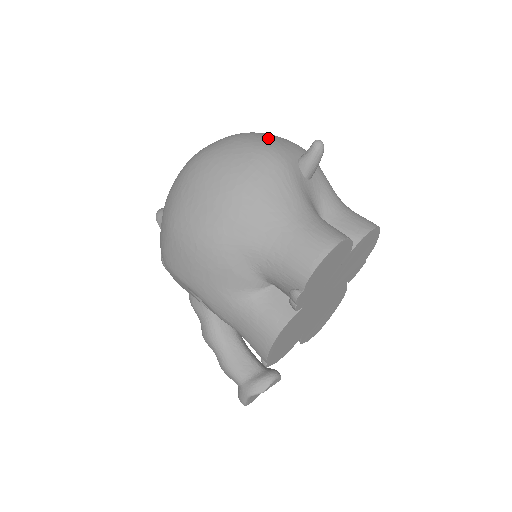
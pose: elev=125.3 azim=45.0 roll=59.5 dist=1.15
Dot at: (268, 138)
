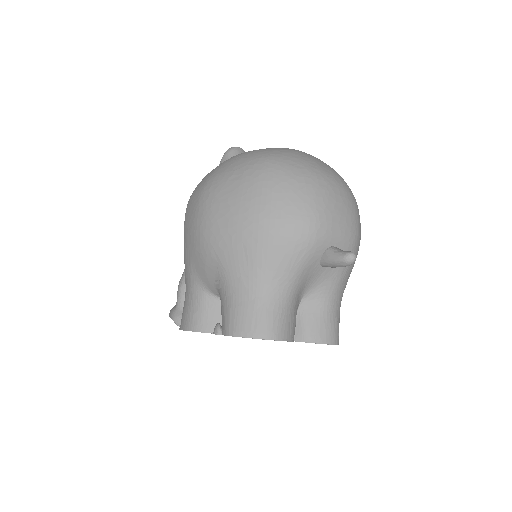
Dot at: (331, 206)
